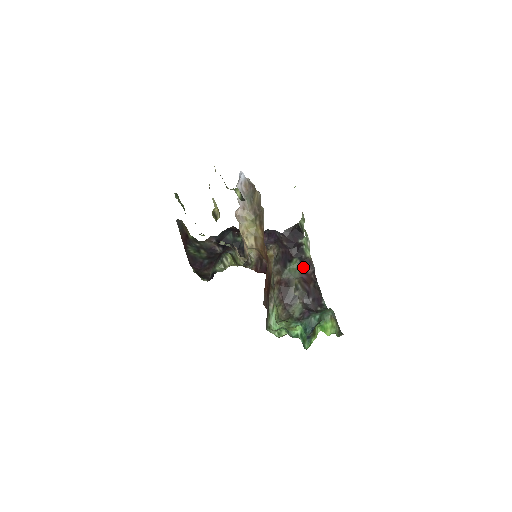
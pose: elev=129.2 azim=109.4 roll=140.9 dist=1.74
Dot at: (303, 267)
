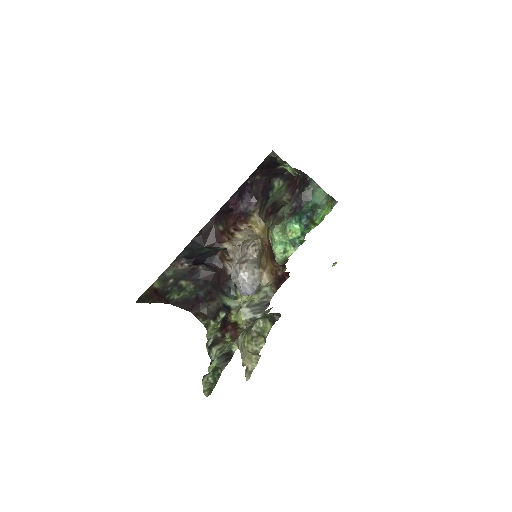
Dot at: (288, 183)
